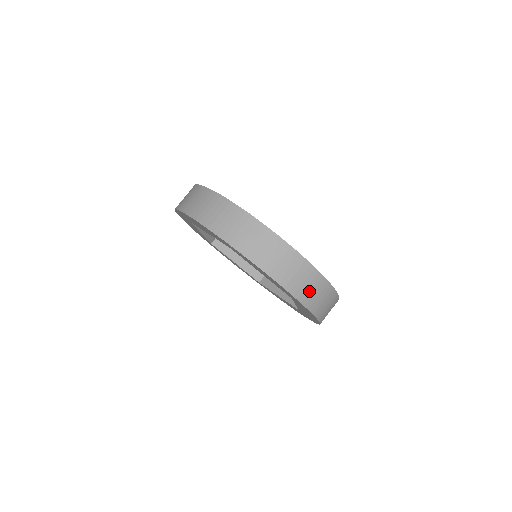
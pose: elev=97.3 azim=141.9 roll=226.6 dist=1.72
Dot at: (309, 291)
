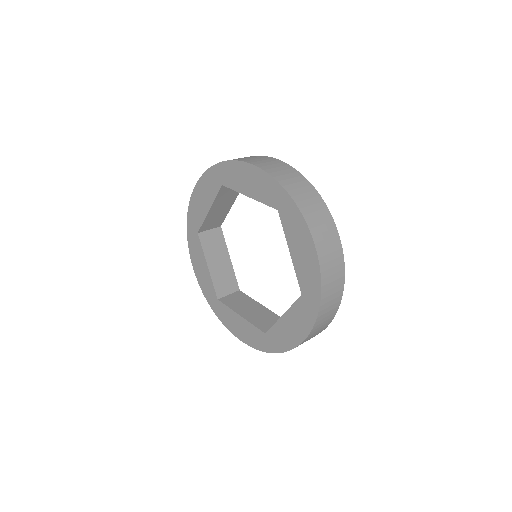
Dot at: (292, 183)
